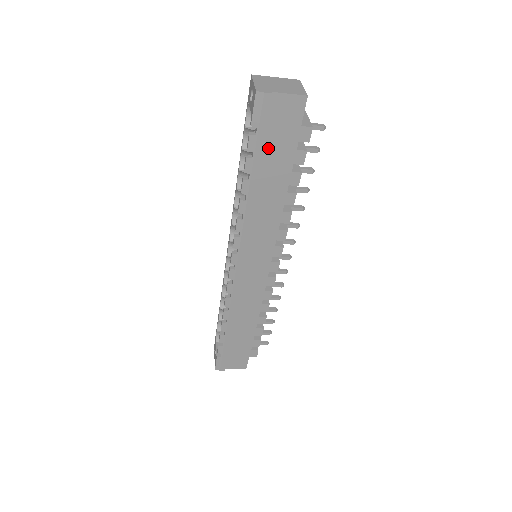
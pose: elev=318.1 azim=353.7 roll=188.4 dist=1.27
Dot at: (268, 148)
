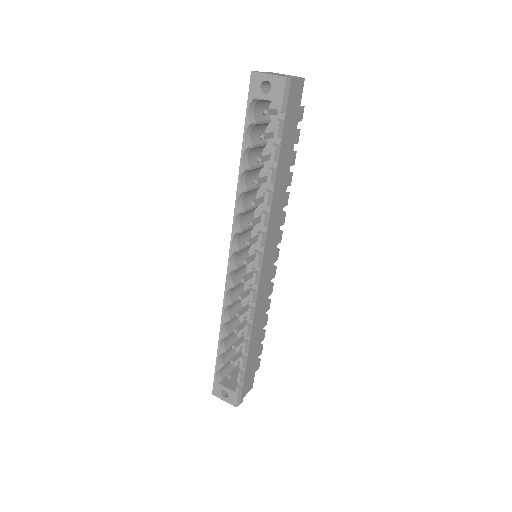
Dot at: (285, 132)
